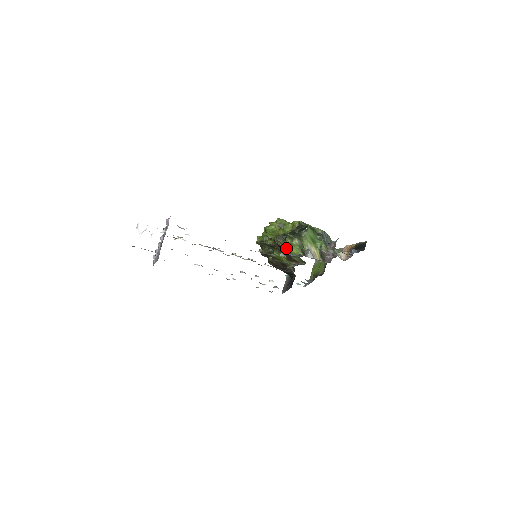
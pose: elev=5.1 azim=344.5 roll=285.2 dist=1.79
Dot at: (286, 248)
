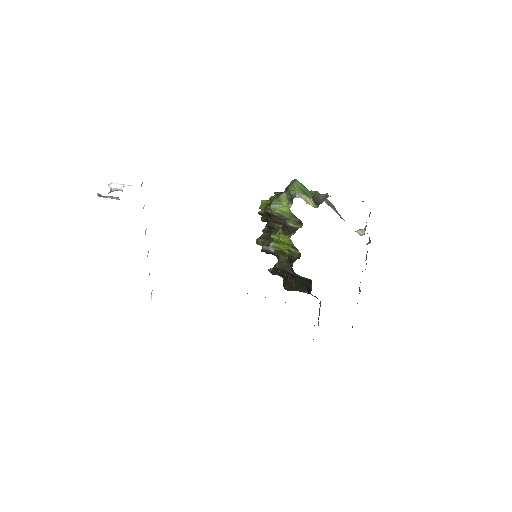
Dot at: (276, 210)
